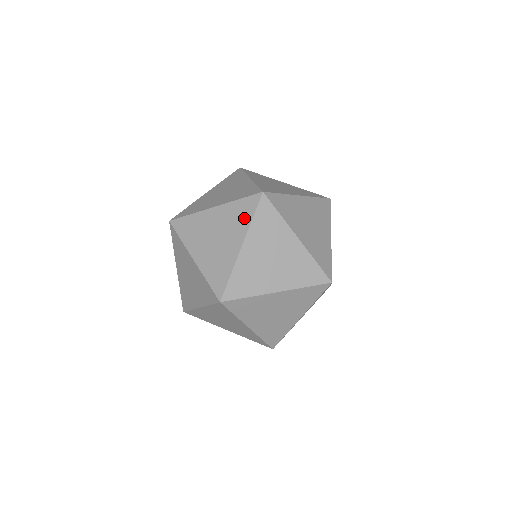
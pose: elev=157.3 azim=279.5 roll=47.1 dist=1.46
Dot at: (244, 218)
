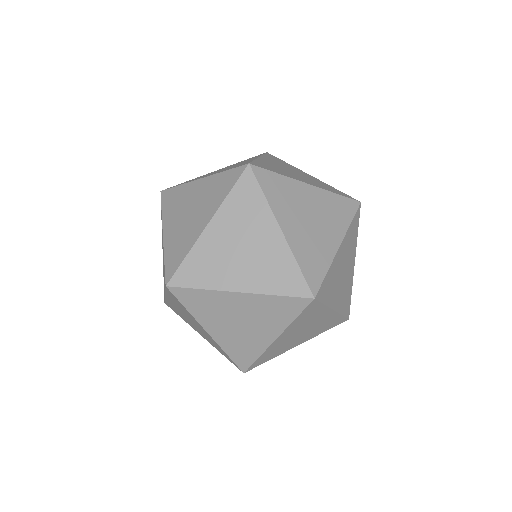
Dot at: (283, 316)
